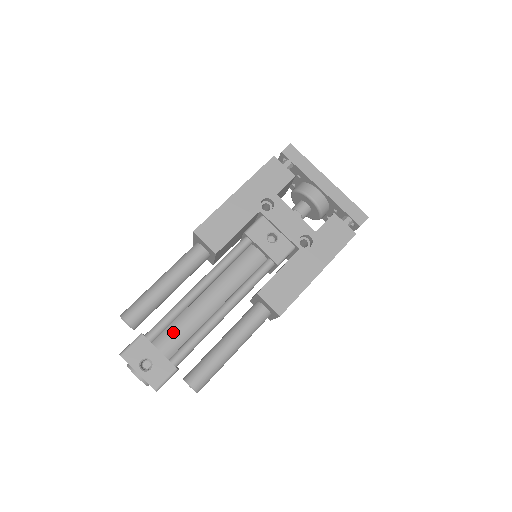
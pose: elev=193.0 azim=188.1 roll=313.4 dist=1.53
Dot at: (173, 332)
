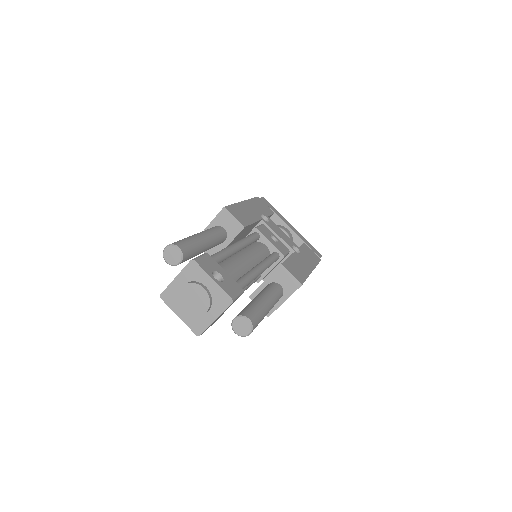
Dot at: (226, 268)
